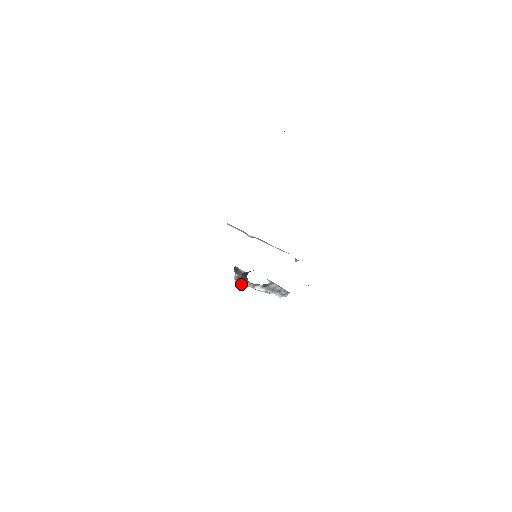
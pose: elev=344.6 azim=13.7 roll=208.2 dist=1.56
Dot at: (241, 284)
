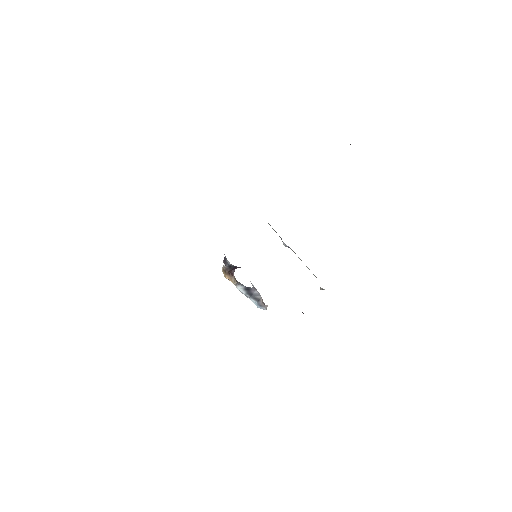
Dot at: (226, 277)
